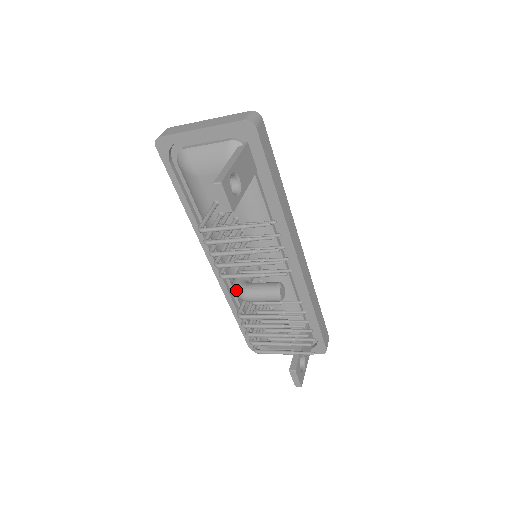
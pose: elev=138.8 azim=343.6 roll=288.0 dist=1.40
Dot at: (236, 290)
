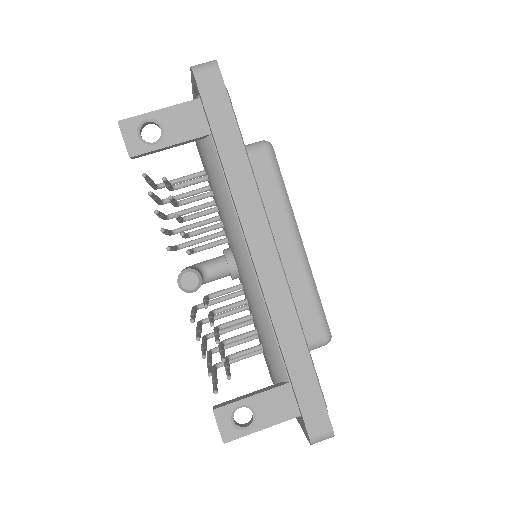
Dot at: occluded
